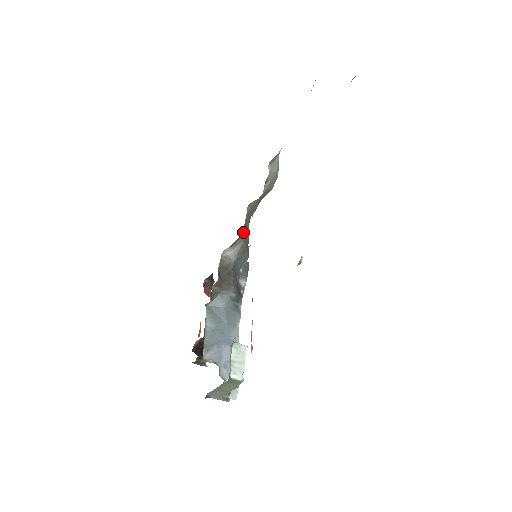
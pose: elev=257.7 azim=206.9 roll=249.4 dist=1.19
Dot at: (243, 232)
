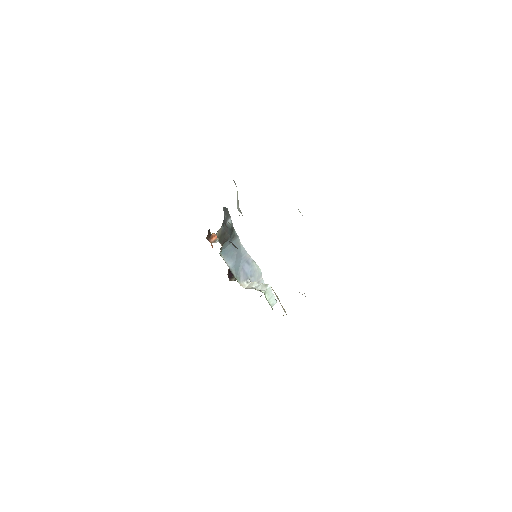
Dot at: occluded
